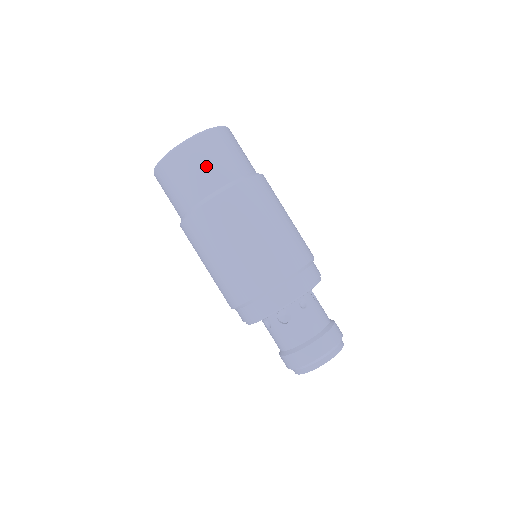
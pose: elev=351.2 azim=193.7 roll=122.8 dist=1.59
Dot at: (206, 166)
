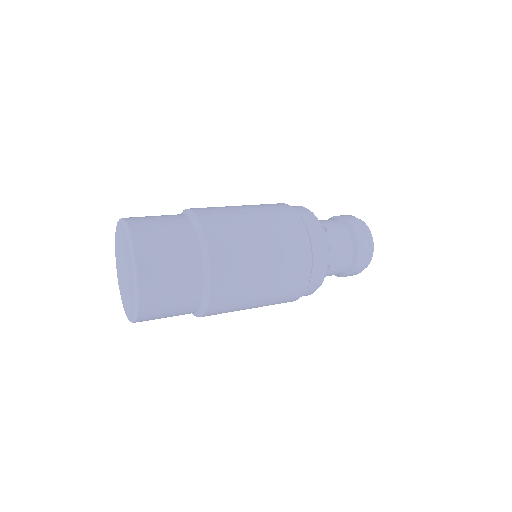
Dot at: (175, 288)
